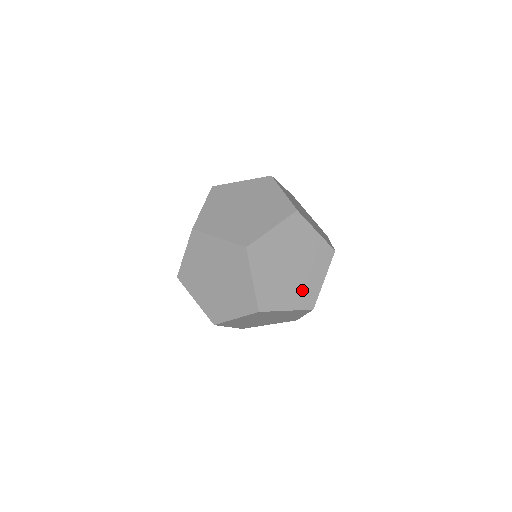
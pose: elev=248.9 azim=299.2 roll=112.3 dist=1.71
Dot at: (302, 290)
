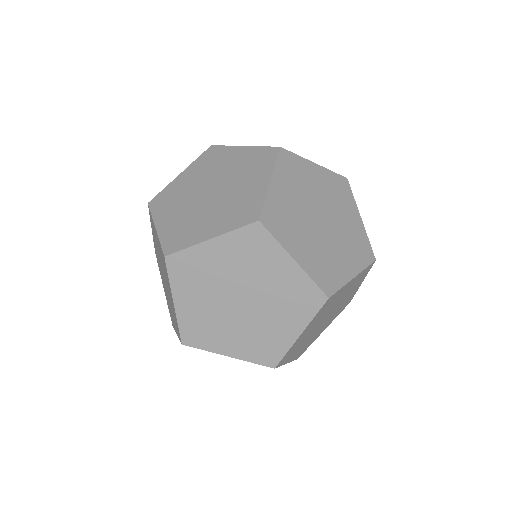
Dot at: occluded
